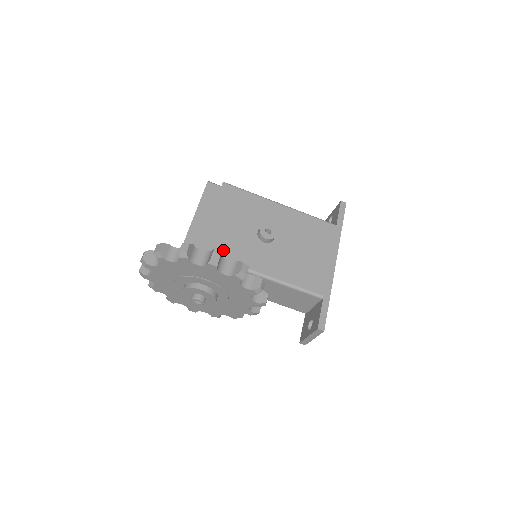
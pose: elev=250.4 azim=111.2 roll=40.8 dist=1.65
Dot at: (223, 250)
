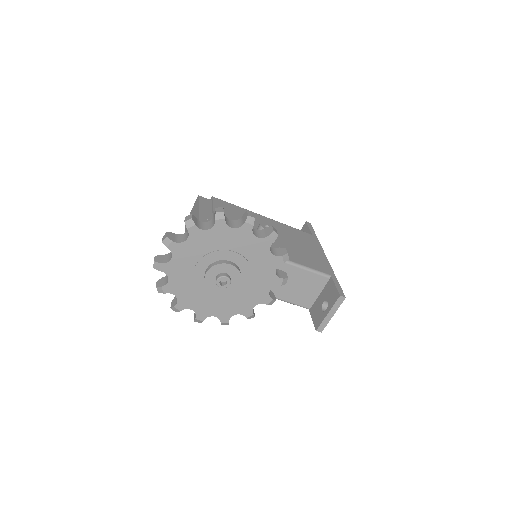
Dot at: occluded
